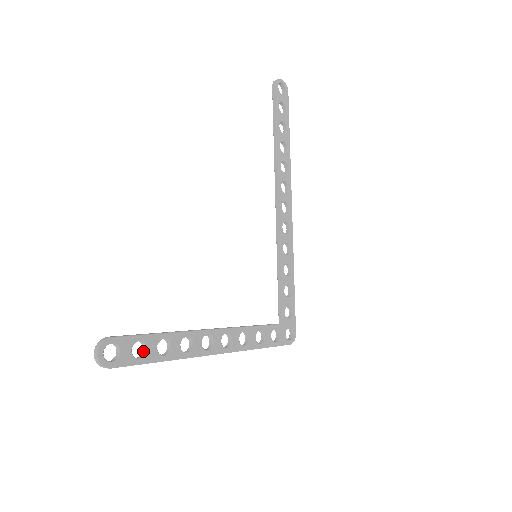
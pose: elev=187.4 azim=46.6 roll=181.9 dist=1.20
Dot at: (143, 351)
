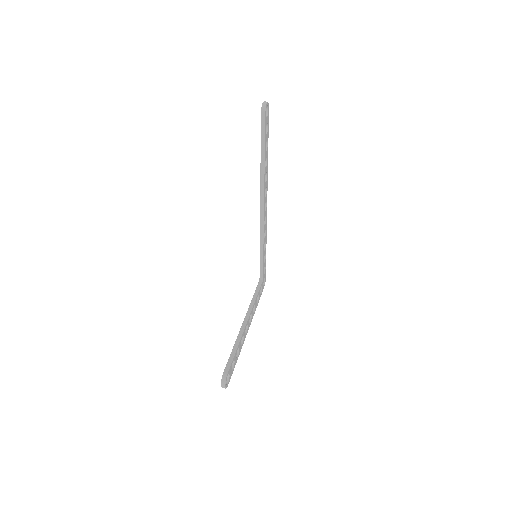
Dot at: occluded
